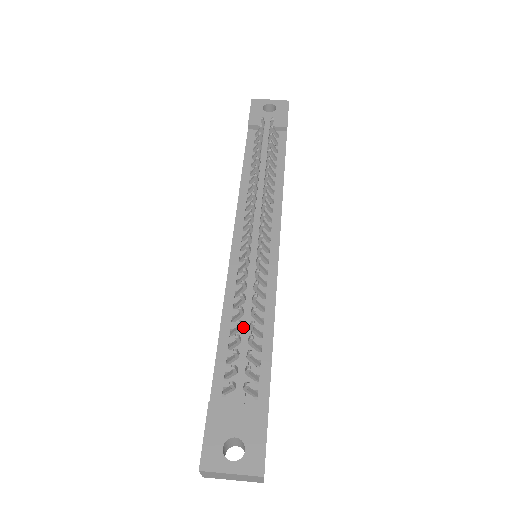
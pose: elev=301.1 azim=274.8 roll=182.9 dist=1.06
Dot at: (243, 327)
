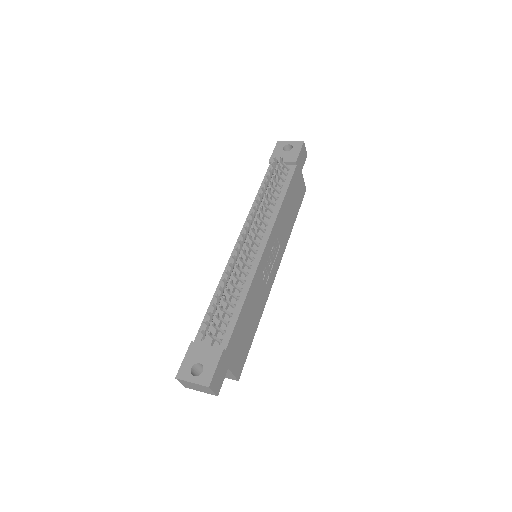
Dot at: occluded
